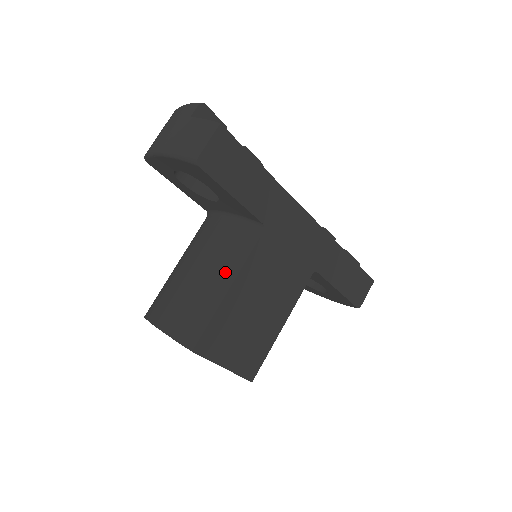
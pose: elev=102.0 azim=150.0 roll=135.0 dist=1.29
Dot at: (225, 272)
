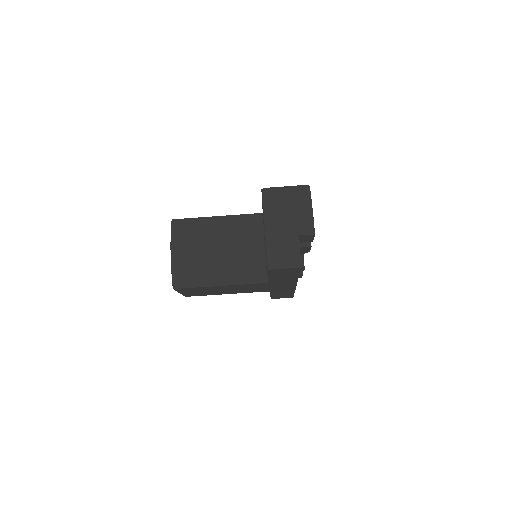
Dot at: (227, 276)
